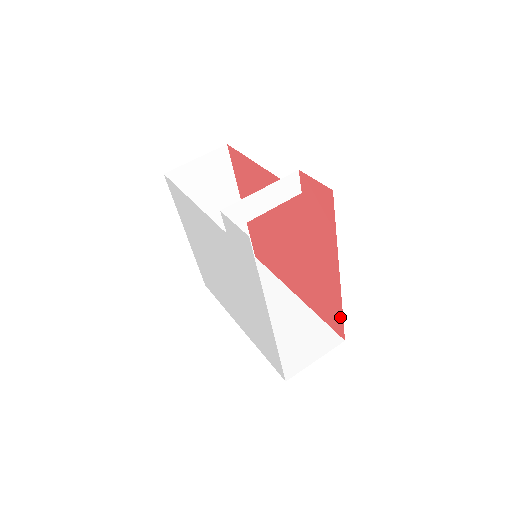
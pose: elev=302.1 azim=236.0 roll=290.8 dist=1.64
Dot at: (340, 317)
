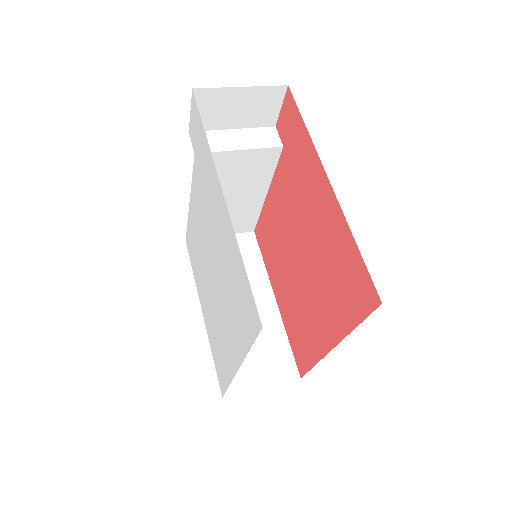
Dot at: (358, 258)
